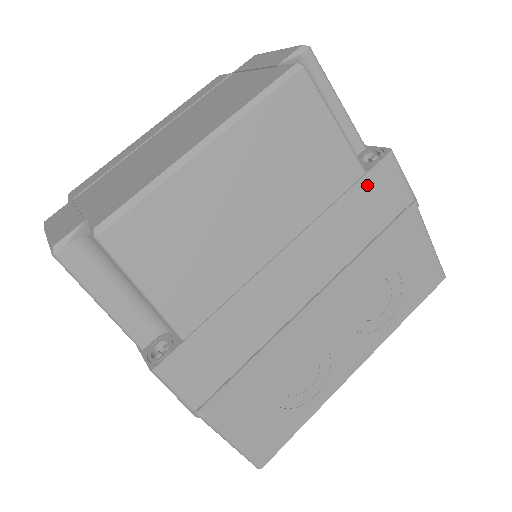
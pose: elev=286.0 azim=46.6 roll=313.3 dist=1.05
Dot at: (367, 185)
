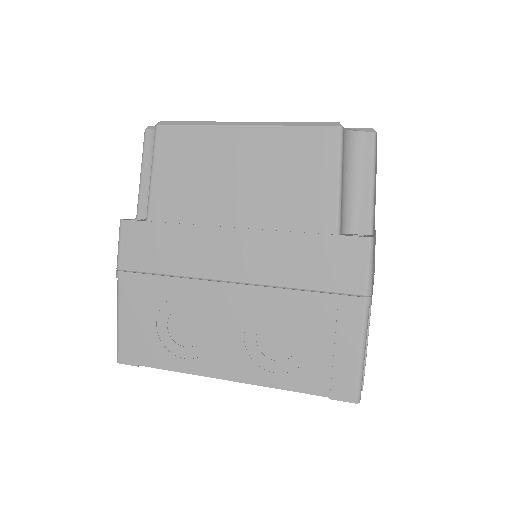
Dot at: (331, 244)
